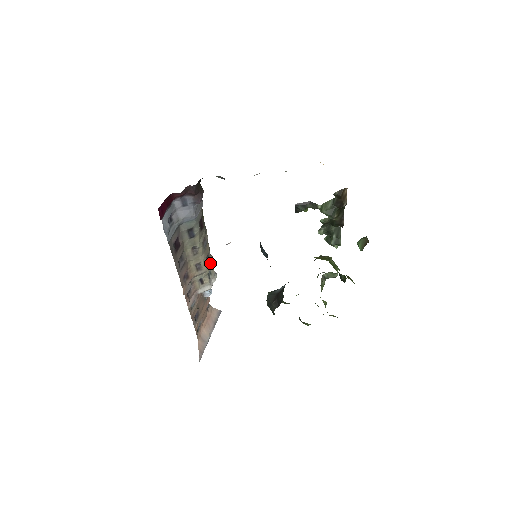
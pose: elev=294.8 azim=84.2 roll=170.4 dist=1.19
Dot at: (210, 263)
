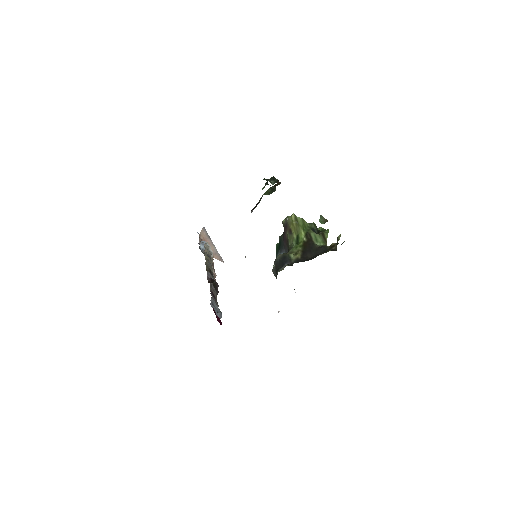
Dot at: (209, 254)
